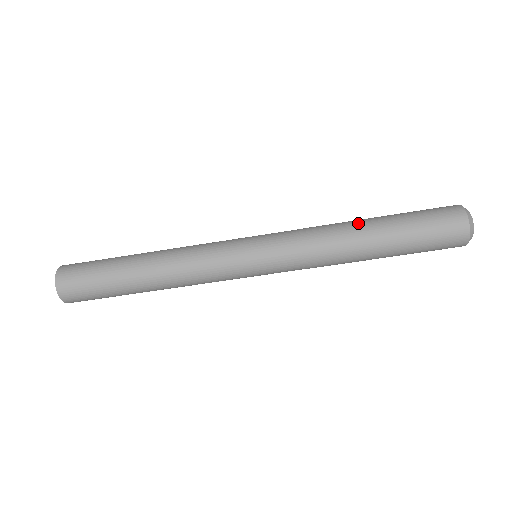
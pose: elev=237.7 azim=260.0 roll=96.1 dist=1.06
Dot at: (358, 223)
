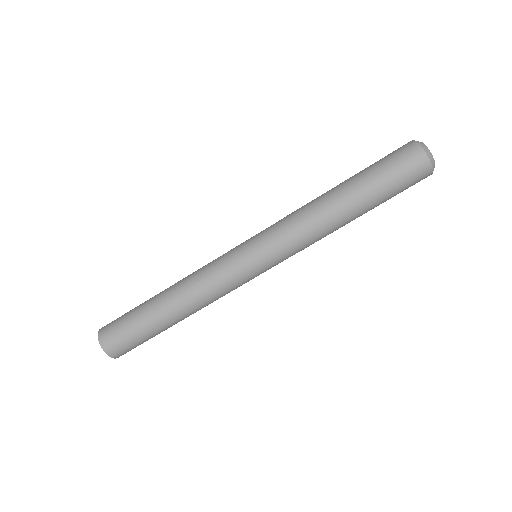
Dot at: occluded
